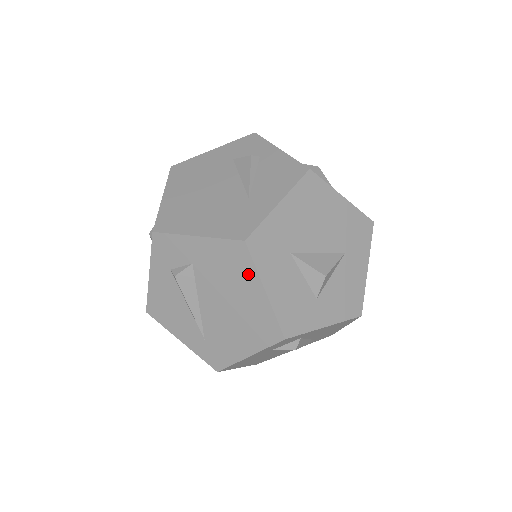
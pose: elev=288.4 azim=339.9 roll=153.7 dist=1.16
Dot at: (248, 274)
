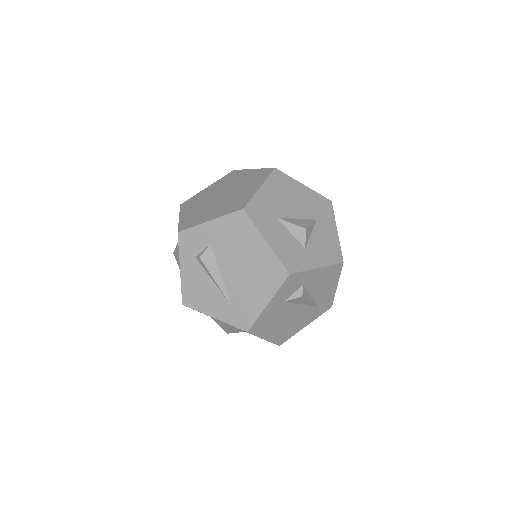
Dot at: (251, 233)
